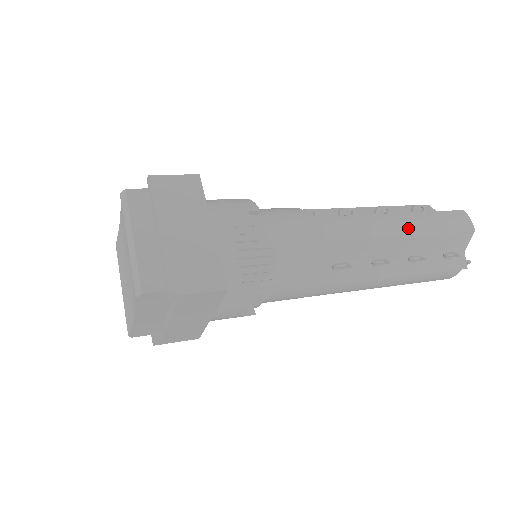
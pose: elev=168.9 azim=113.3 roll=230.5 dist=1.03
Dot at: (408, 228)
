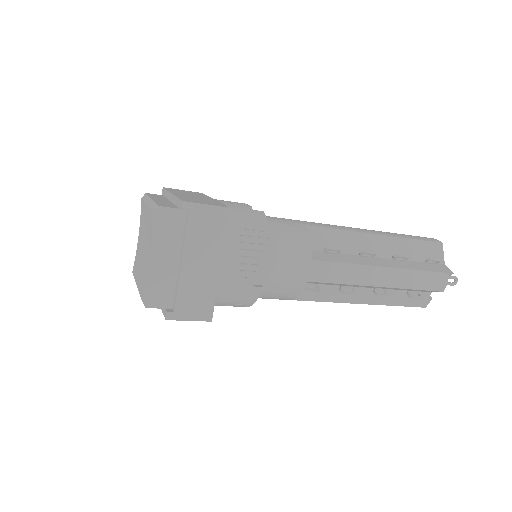
Dot at: (381, 232)
